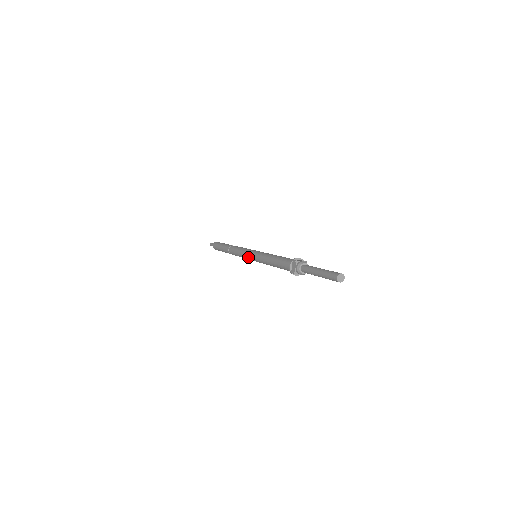
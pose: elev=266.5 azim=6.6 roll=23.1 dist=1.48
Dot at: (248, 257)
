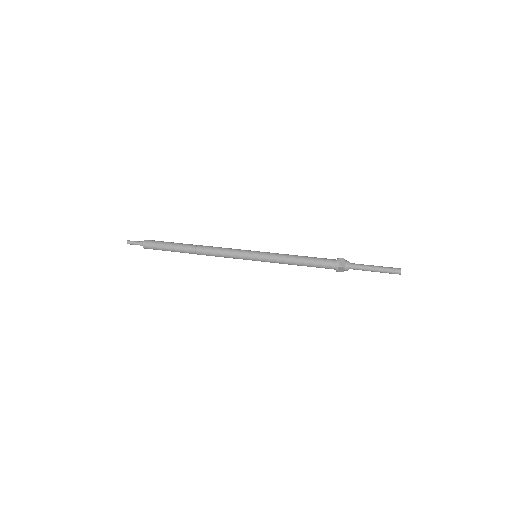
Dot at: occluded
